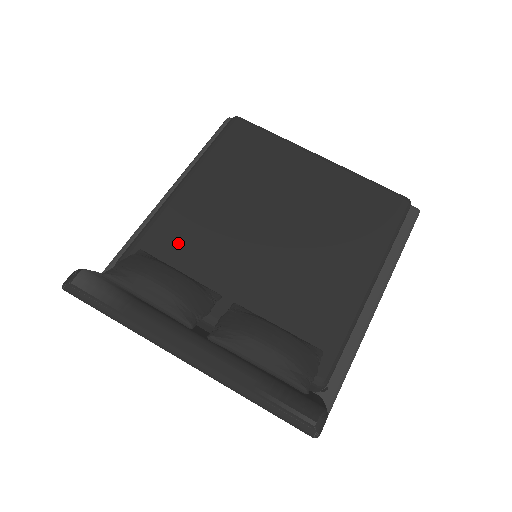
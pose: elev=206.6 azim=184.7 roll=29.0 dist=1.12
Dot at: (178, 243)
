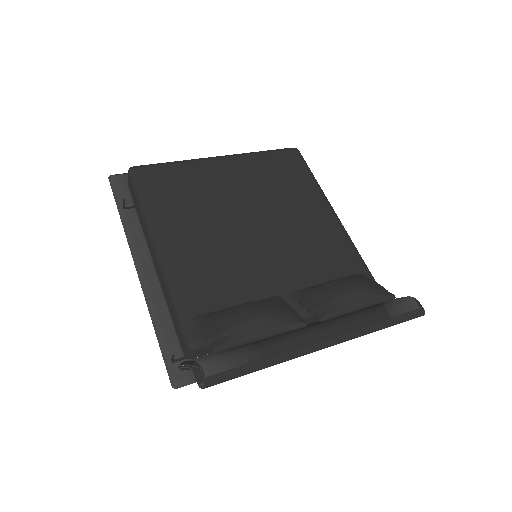
Dot at: (211, 289)
